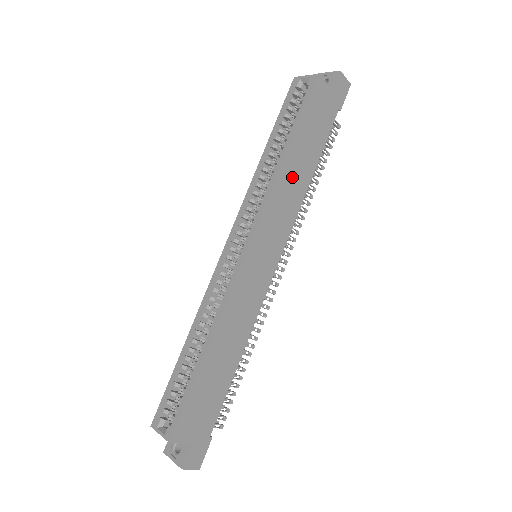
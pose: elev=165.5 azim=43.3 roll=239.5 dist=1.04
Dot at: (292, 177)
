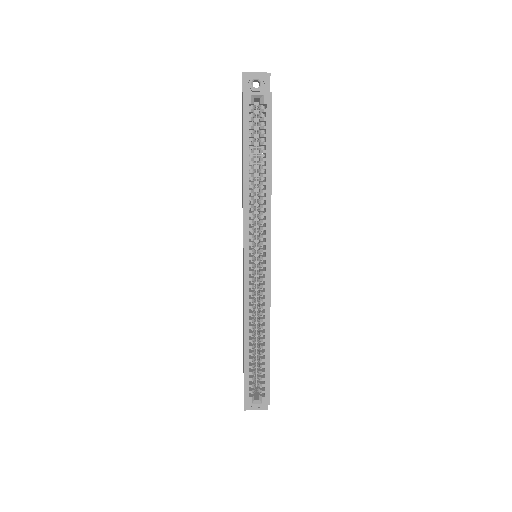
Dot at: occluded
